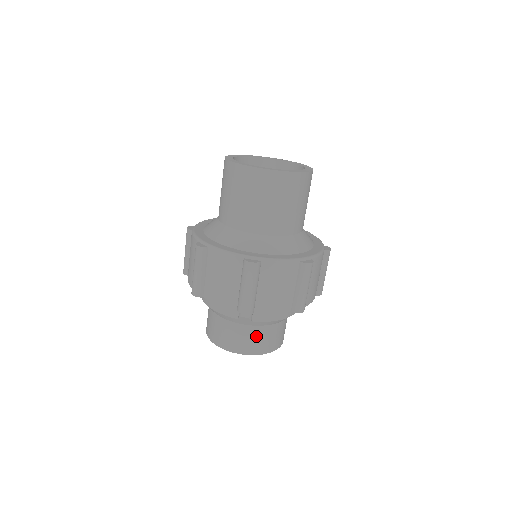
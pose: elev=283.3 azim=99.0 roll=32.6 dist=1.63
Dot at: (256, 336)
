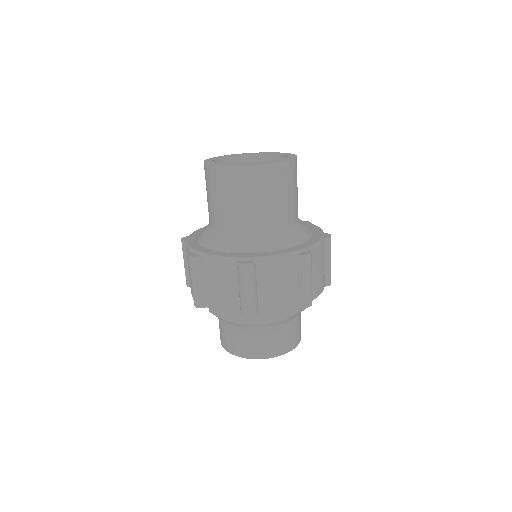
Dot at: (295, 328)
